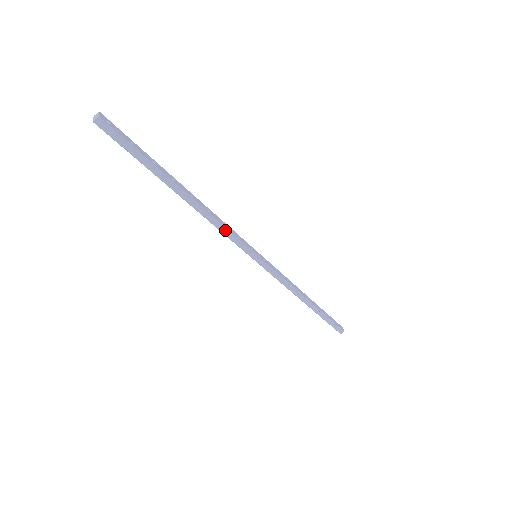
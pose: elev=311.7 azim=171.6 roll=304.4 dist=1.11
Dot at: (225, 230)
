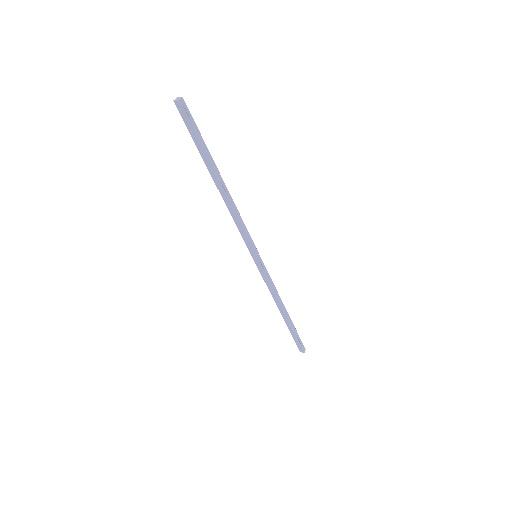
Dot at: (242, 223)
